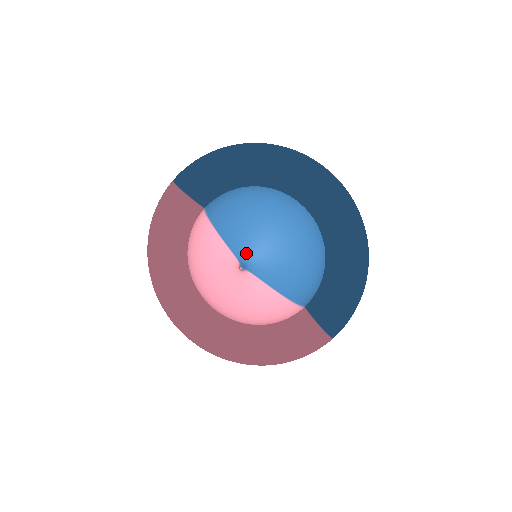
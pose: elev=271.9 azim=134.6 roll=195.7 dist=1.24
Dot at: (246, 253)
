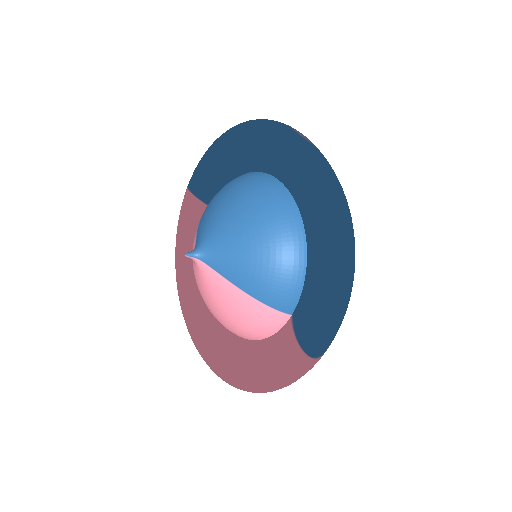
Dot at: (201, 240)
